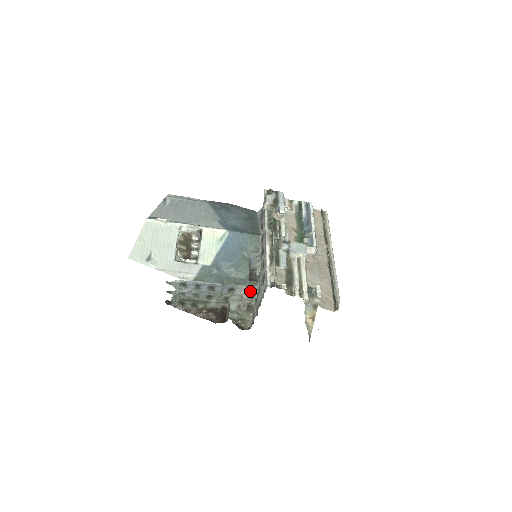
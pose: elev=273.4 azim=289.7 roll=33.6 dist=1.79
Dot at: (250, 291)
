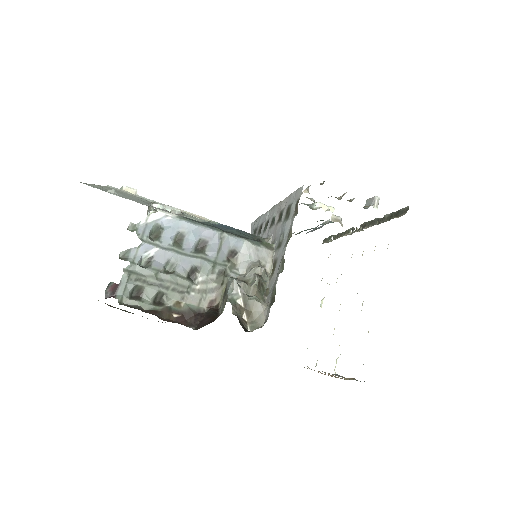
Dot at: (260, 263)
